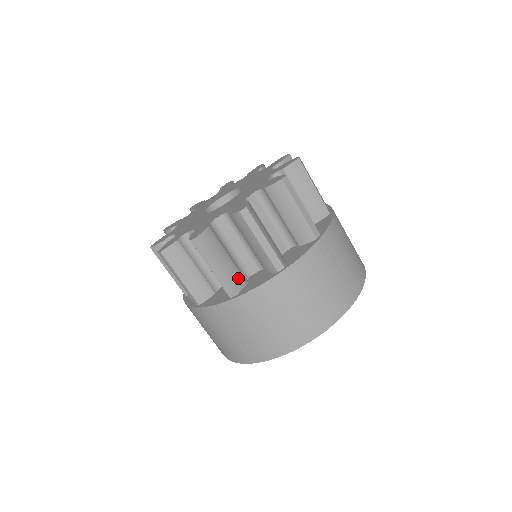
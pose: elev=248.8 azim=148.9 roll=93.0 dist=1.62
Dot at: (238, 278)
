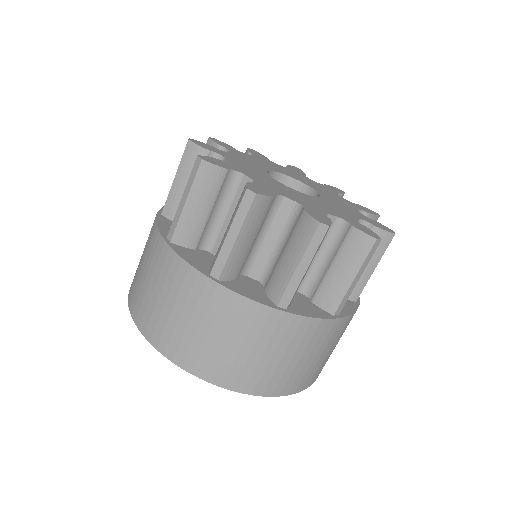
Dot at: (237, 267)
